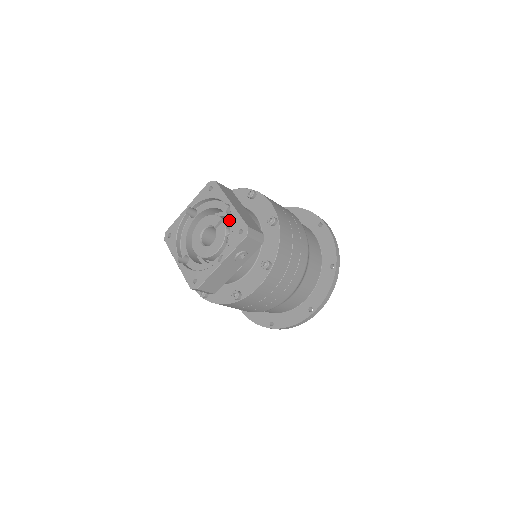
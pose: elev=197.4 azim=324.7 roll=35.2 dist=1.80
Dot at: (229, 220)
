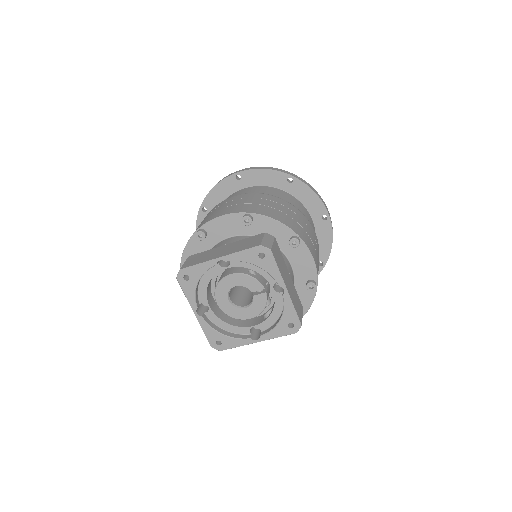
Dot at: (275, 298)
